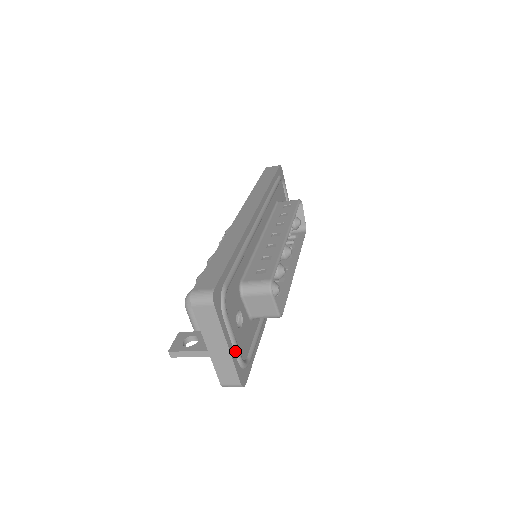
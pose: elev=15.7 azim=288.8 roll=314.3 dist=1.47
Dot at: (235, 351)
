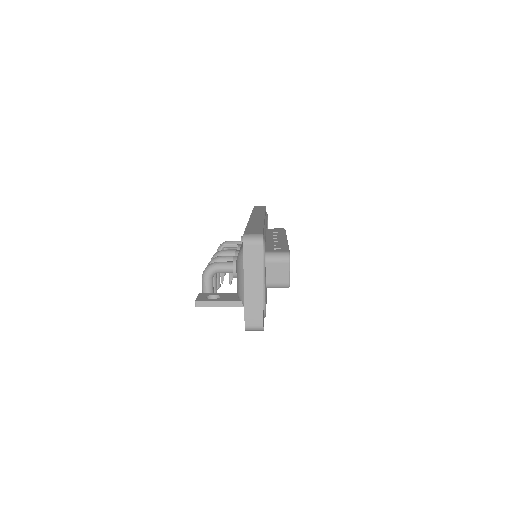
Dot at: (264, 295)
